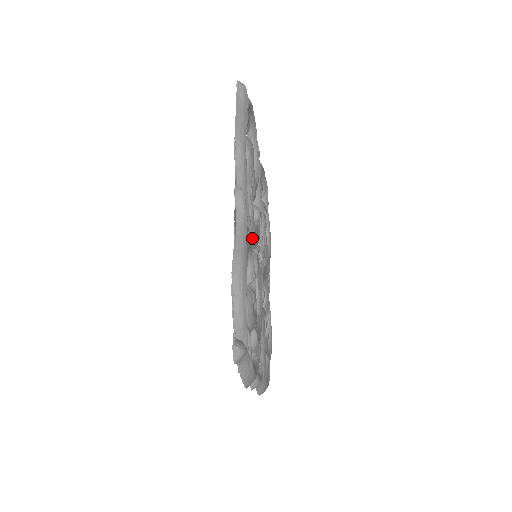
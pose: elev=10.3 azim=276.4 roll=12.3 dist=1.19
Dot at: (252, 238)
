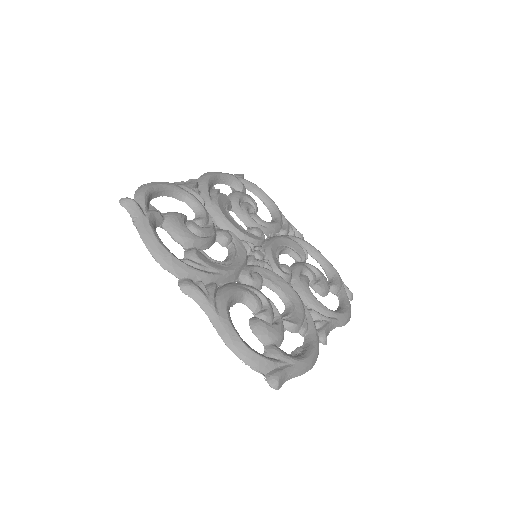
Dot at: (218, 214)
